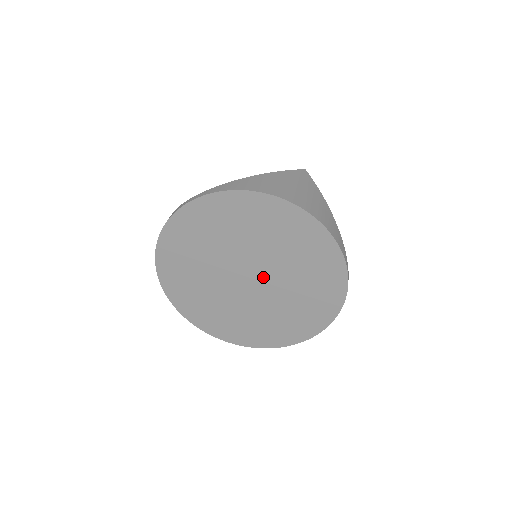
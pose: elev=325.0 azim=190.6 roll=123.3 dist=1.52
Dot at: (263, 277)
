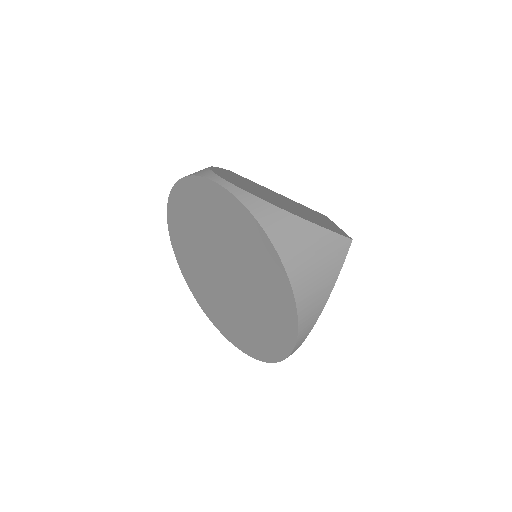
Dot at: (234, 285)
